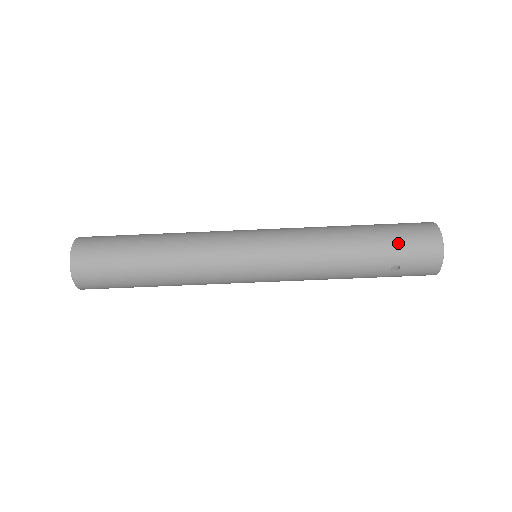
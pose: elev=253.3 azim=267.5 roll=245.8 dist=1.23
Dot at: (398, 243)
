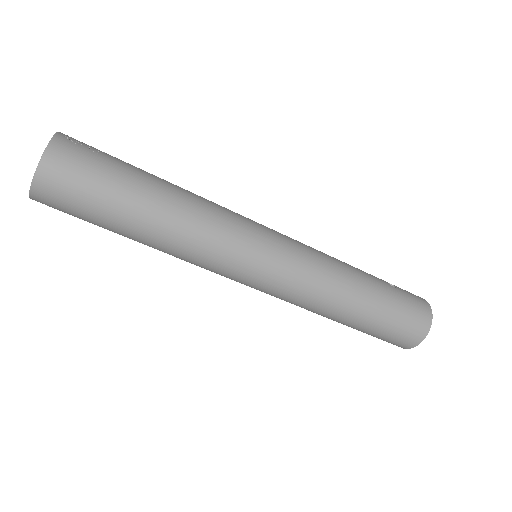
Dot at: (380, 333)
